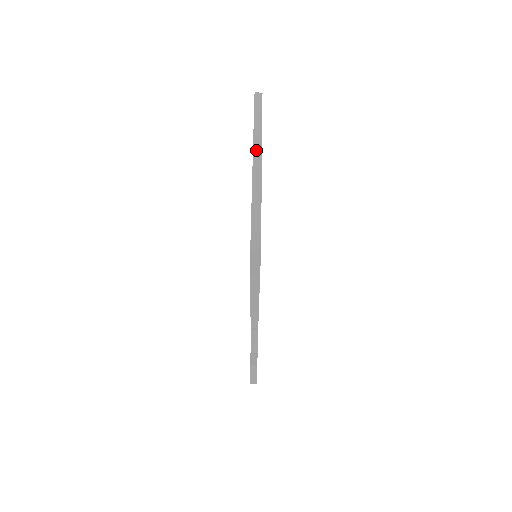
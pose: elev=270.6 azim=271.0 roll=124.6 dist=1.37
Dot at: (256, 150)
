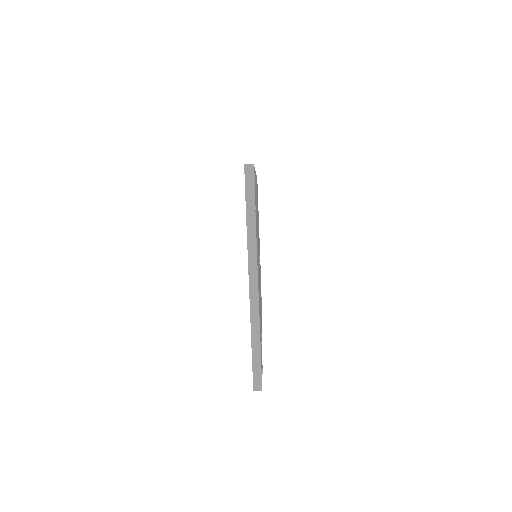
Dot at: (252, 271)
